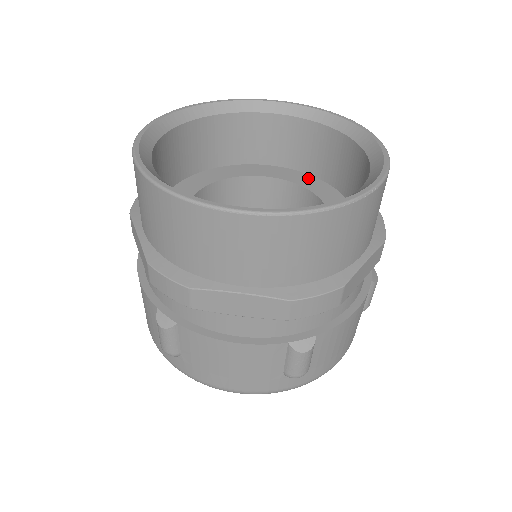
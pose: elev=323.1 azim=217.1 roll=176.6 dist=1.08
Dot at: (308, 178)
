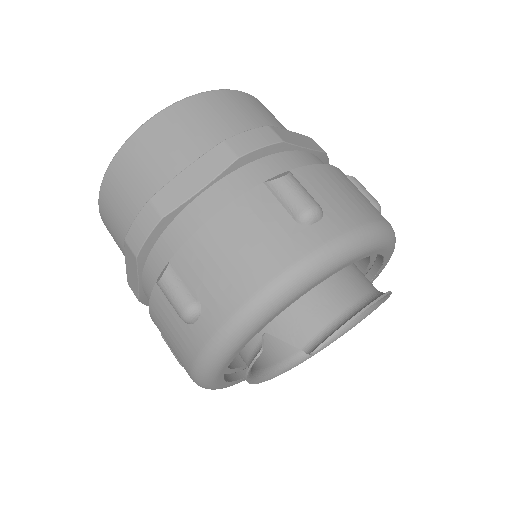
Dot at: occluded
